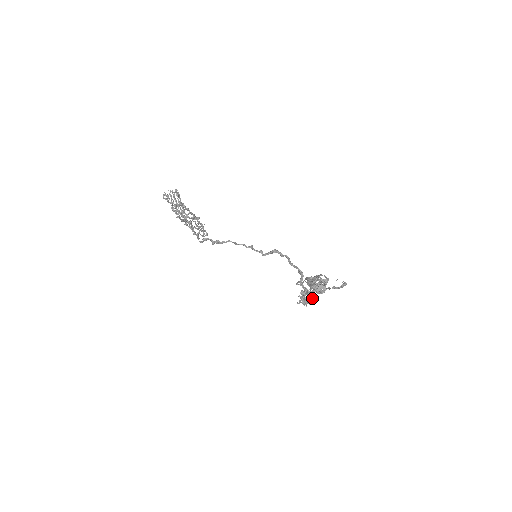
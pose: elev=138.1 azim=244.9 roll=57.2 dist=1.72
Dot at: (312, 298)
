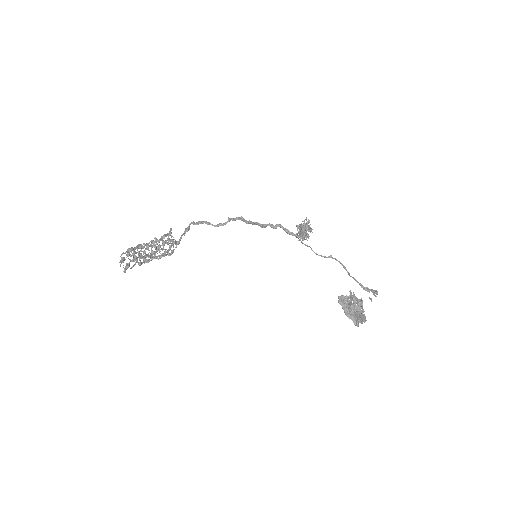
Dot at: occluded
